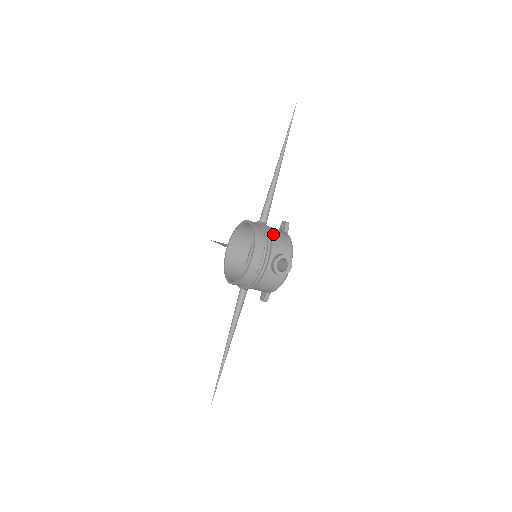
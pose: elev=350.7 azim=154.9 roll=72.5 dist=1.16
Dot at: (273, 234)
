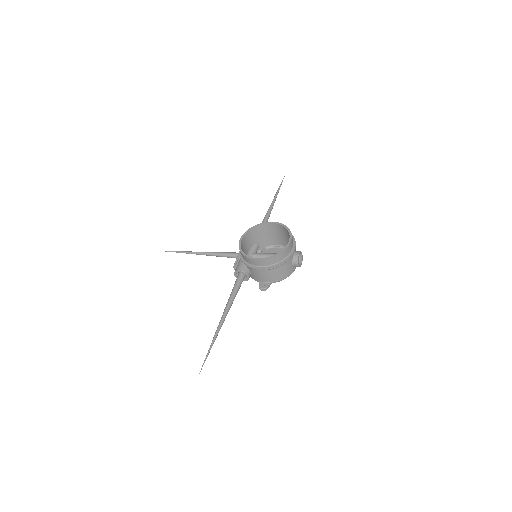
Dot at: occluded
